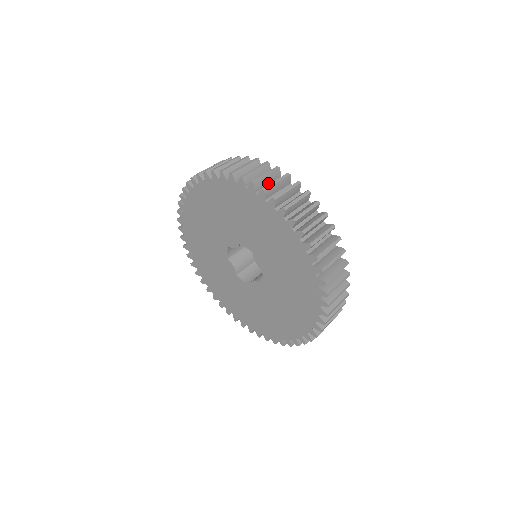
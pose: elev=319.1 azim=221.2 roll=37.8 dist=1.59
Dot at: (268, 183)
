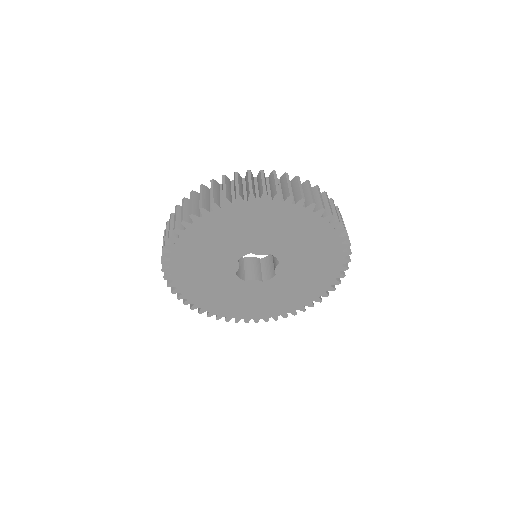
Dot at: occluded
